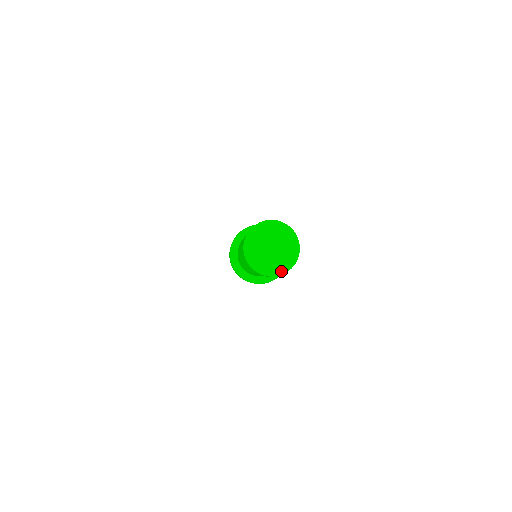
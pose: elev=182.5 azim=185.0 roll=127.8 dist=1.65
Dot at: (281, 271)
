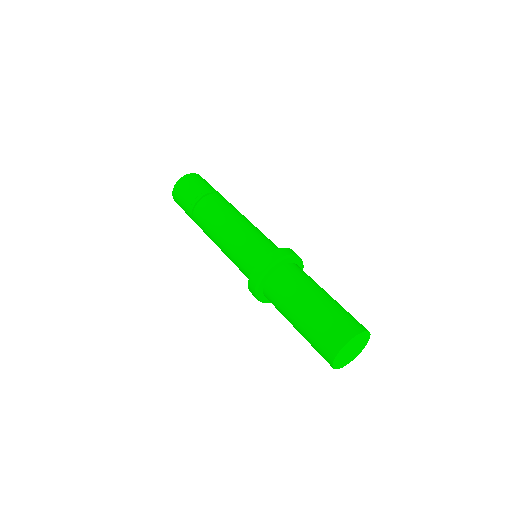
Dot at: (356, 356)
